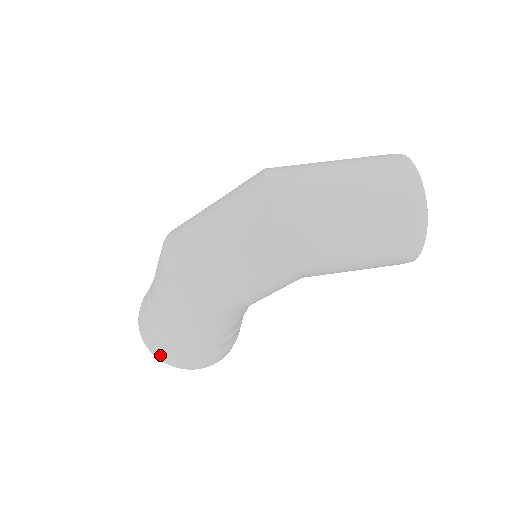
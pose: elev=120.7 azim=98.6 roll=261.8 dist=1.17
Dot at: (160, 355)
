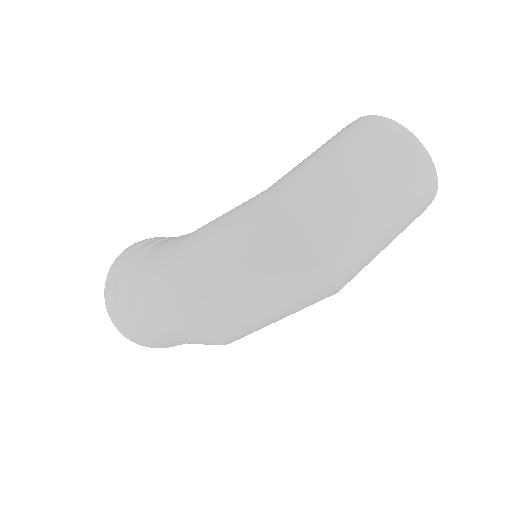
Dot at: occluded
